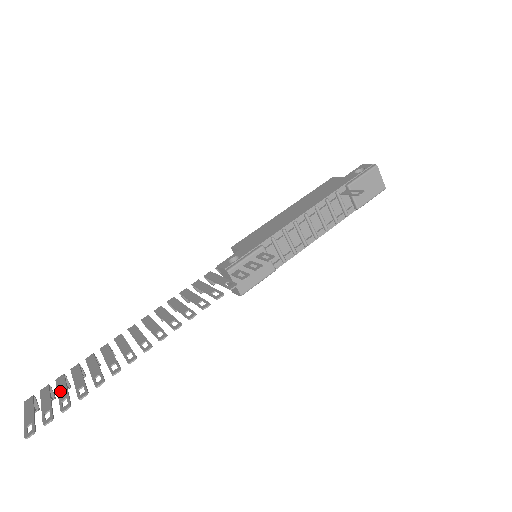
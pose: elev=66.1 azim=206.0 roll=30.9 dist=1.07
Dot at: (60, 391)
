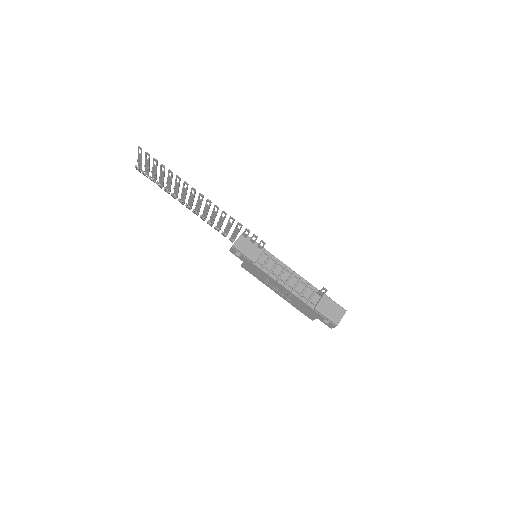
Dot at: (154, 170)
